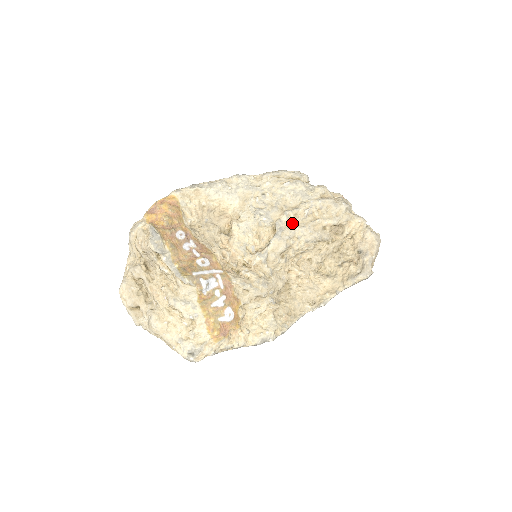
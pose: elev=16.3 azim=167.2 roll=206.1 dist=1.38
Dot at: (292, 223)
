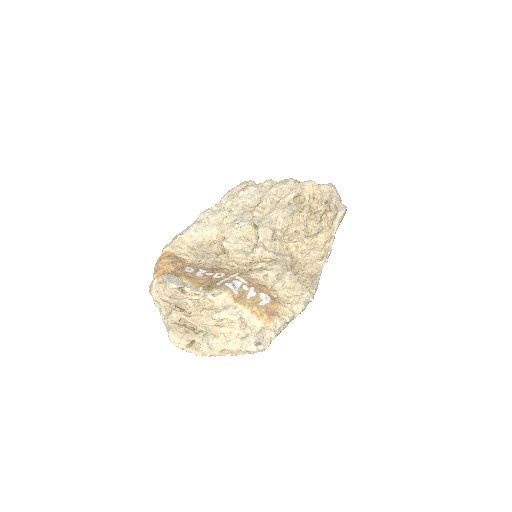
Dot at: (264, 214)
